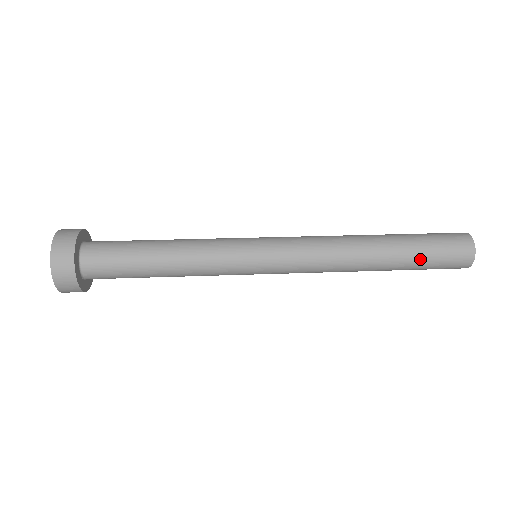
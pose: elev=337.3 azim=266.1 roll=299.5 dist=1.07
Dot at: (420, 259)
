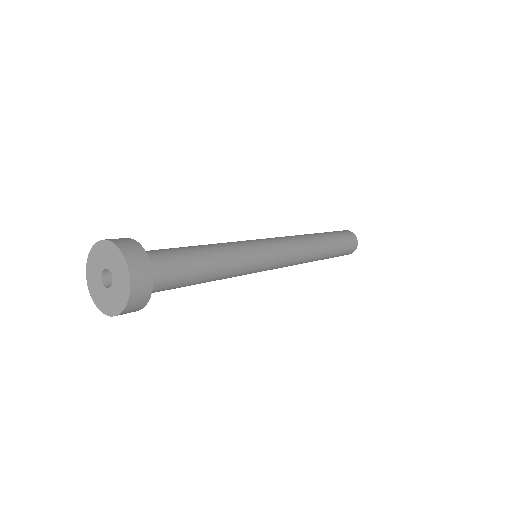
Dot at: (338, 252)
